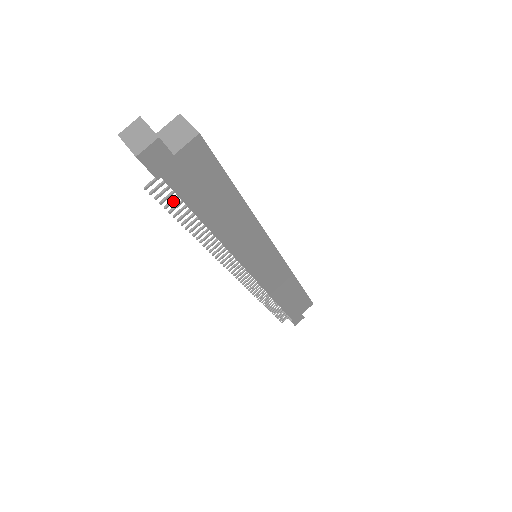
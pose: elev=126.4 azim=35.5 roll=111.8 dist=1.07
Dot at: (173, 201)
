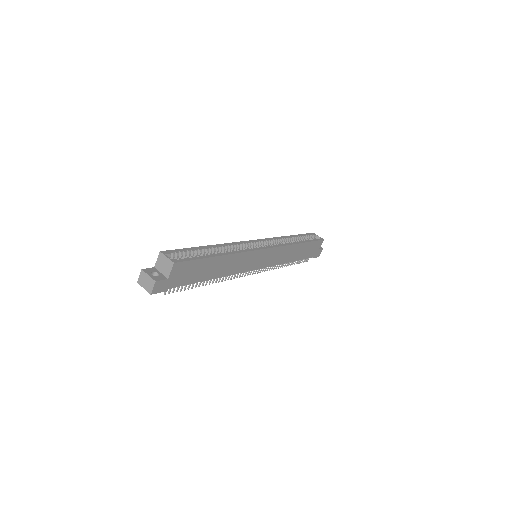
Dot at: occluded
